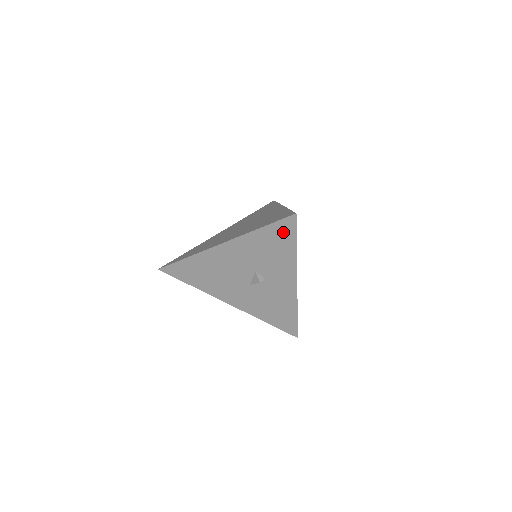
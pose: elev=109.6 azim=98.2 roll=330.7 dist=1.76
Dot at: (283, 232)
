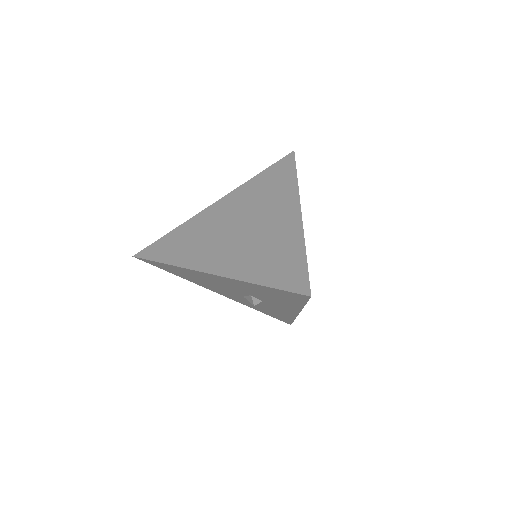
Dot at: (290, 296)
